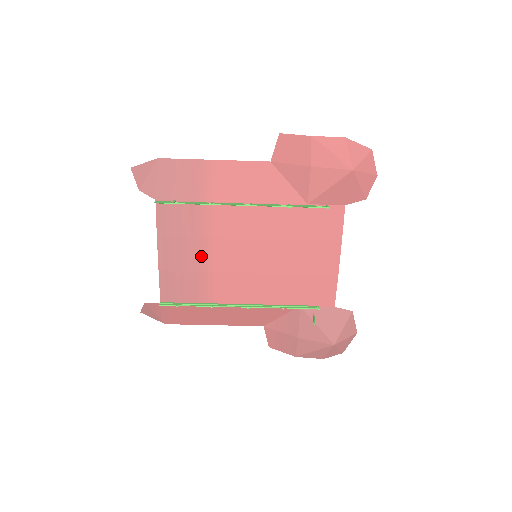
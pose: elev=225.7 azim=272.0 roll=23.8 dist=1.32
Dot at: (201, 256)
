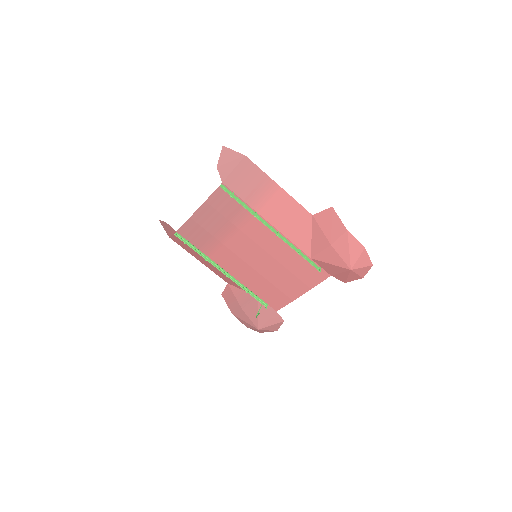
Dot at: (223, 231)
